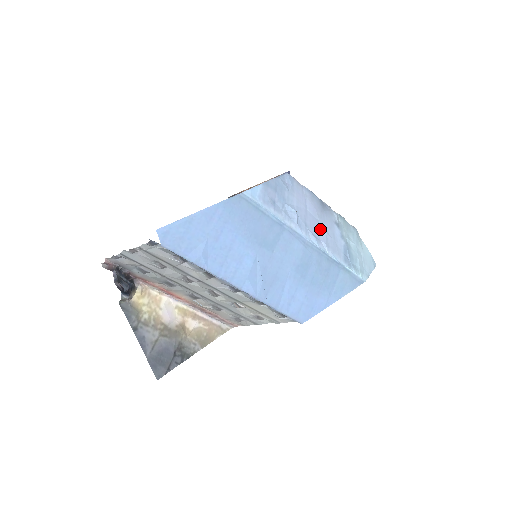
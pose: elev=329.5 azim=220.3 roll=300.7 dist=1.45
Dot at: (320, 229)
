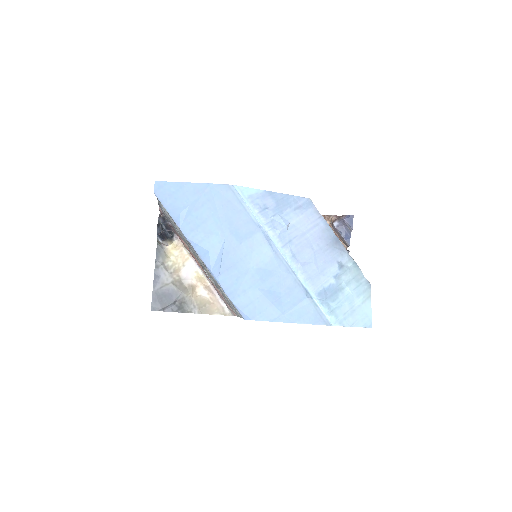
Dot at: (309, 255)
